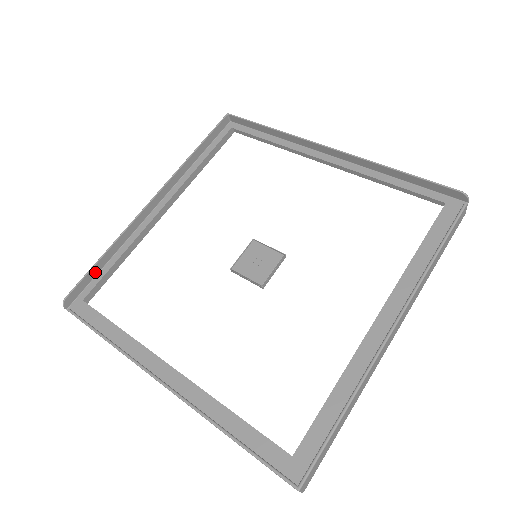
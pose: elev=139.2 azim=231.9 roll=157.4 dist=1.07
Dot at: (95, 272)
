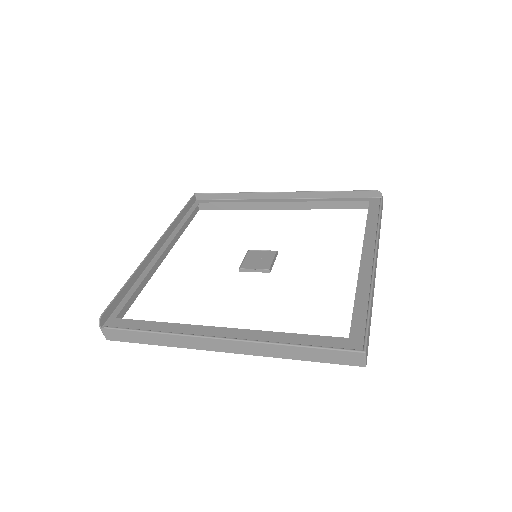
Dot at: (121, 297)
